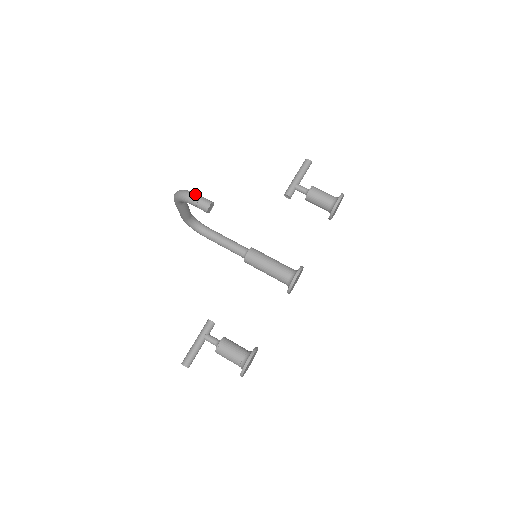
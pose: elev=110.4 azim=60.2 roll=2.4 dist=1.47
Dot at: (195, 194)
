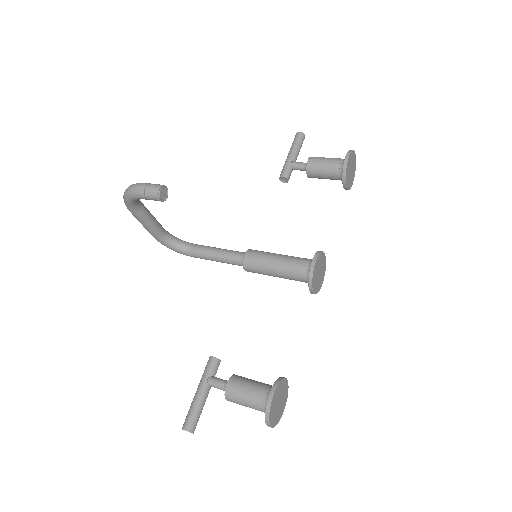
Dot at: (141, 183)
